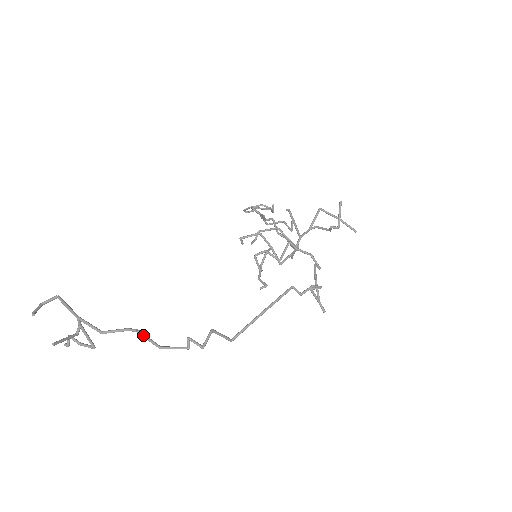
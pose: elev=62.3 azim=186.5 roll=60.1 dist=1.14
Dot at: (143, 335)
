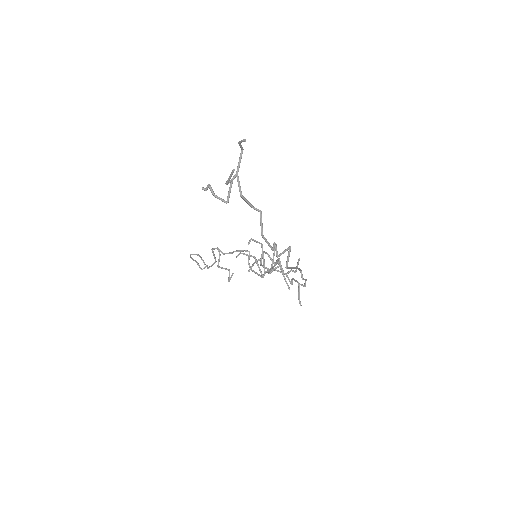
Dot at: occluded
